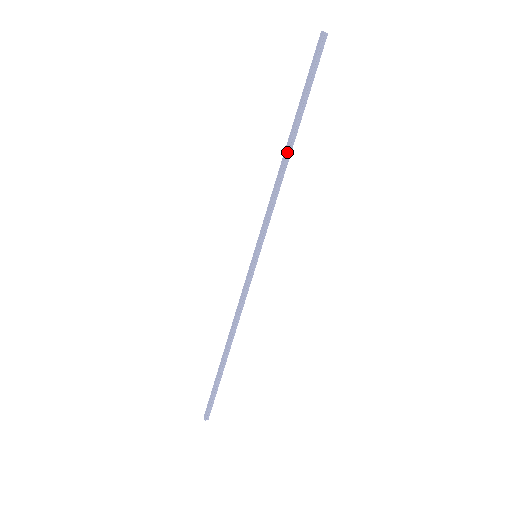
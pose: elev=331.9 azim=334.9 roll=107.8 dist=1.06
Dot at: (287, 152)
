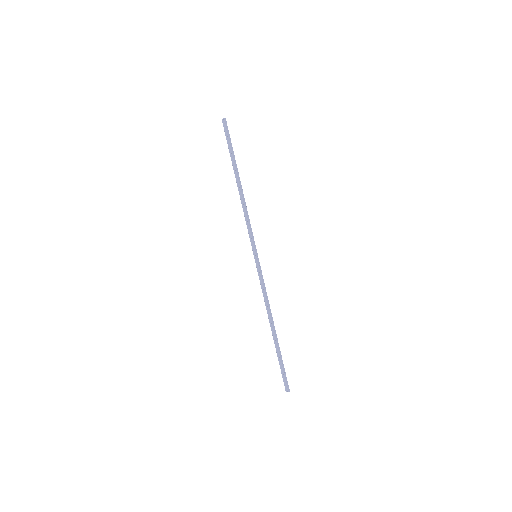
Dot at: occluded
